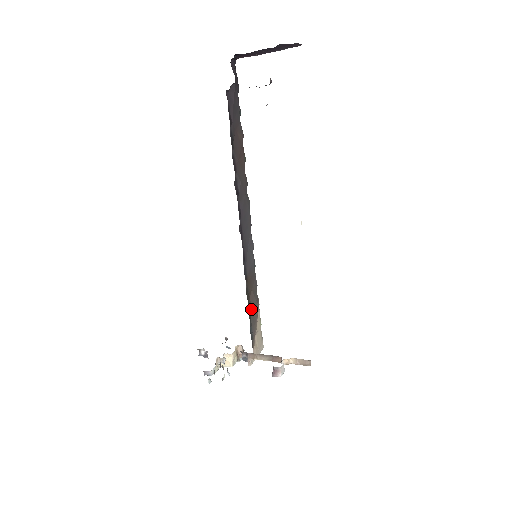
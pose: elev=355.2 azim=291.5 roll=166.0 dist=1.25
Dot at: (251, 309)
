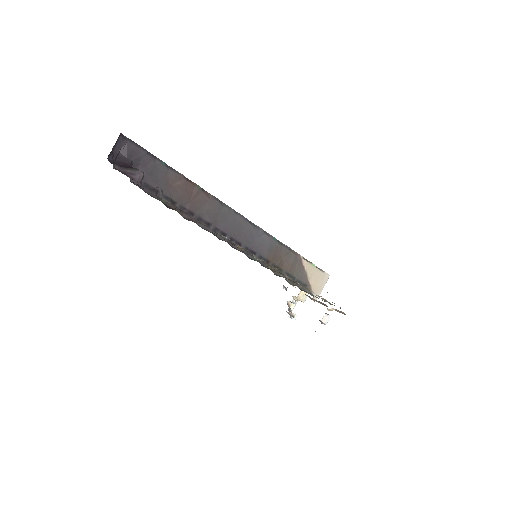
Dot at: (291, 270)
